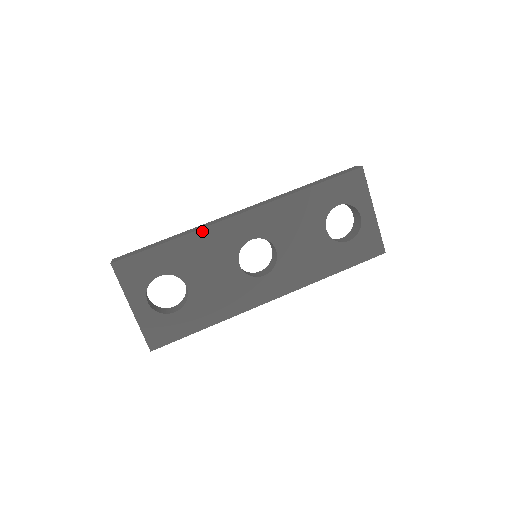
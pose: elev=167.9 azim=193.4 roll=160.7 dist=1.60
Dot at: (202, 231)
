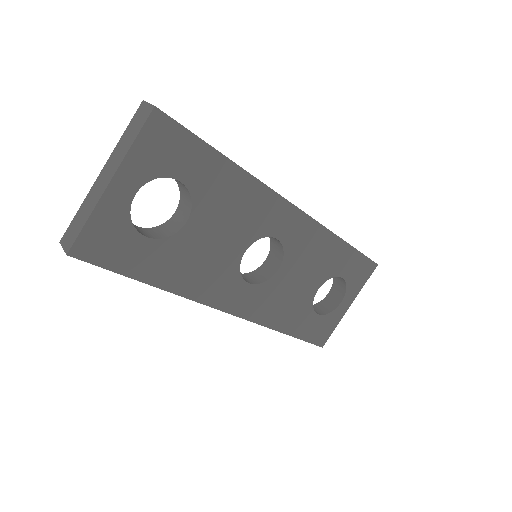
Dot at: (259, 184)
